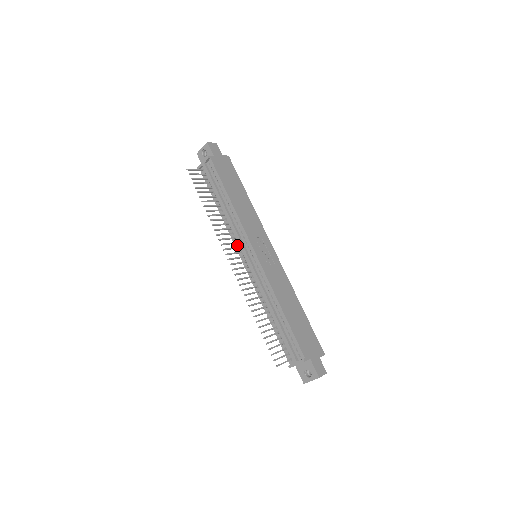
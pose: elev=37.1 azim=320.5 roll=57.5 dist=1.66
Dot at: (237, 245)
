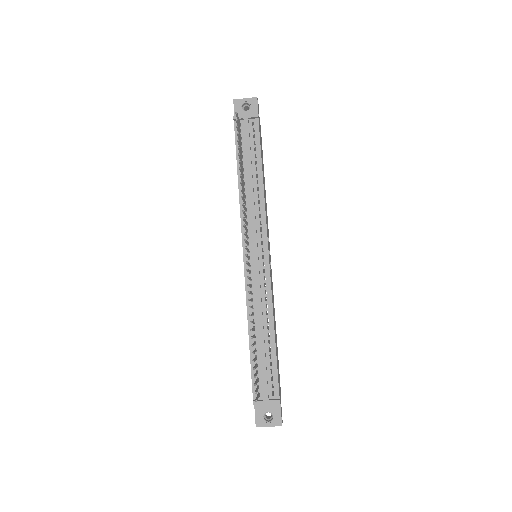
Dot at: occluded
